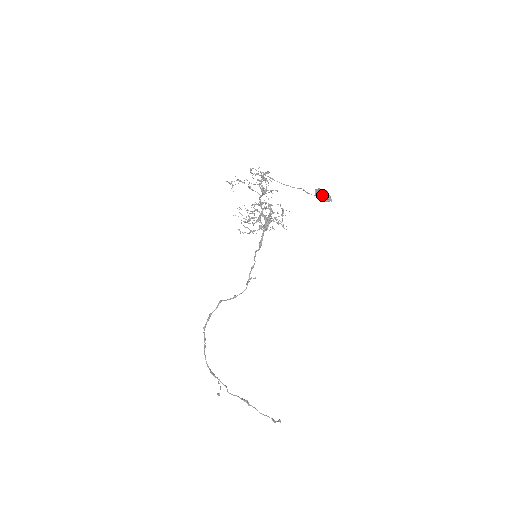
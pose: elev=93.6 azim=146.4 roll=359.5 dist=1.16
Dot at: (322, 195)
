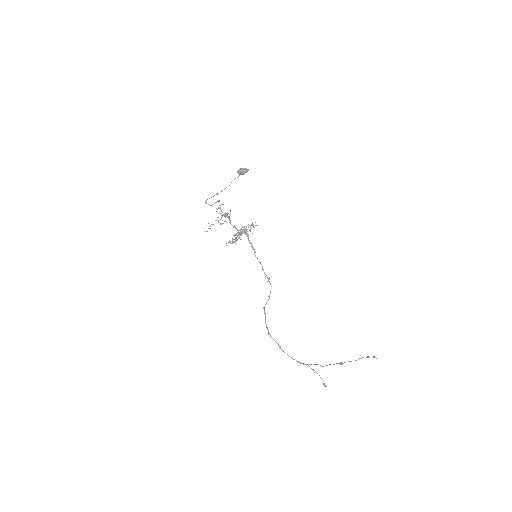
Dot at: (241, 171)
